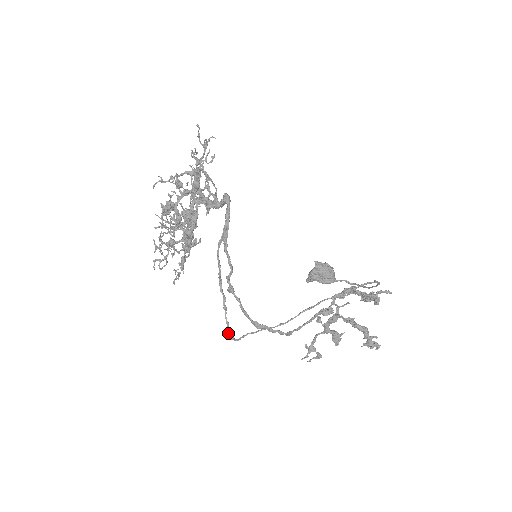
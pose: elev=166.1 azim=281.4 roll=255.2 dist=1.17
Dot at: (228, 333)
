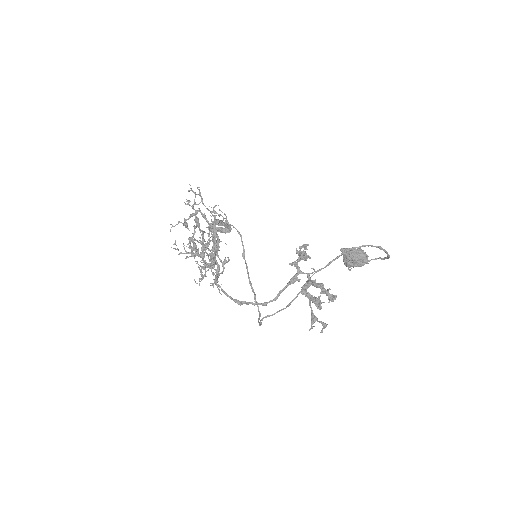
Dot at: (258, 321)
